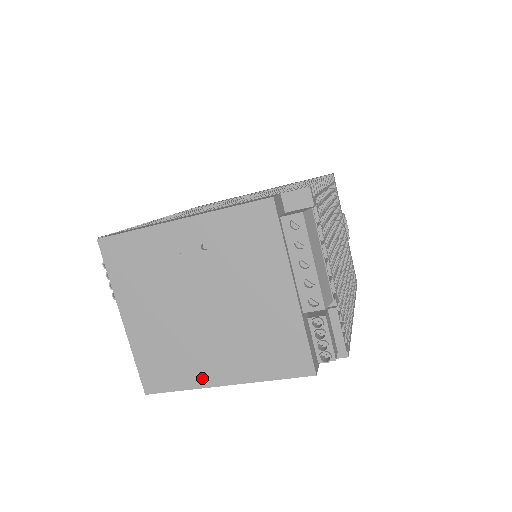
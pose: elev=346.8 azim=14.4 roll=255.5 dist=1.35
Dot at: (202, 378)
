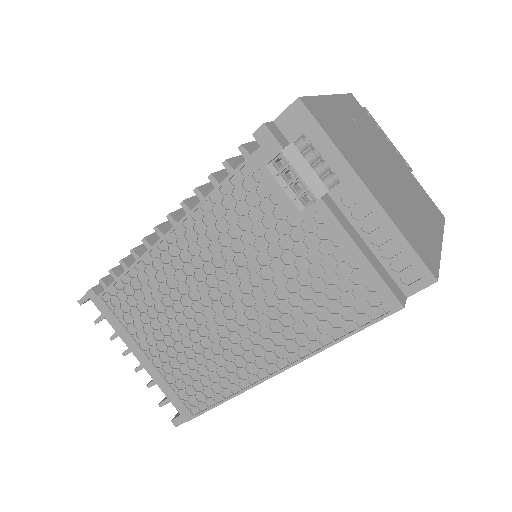
Dot at: (434, 241)
